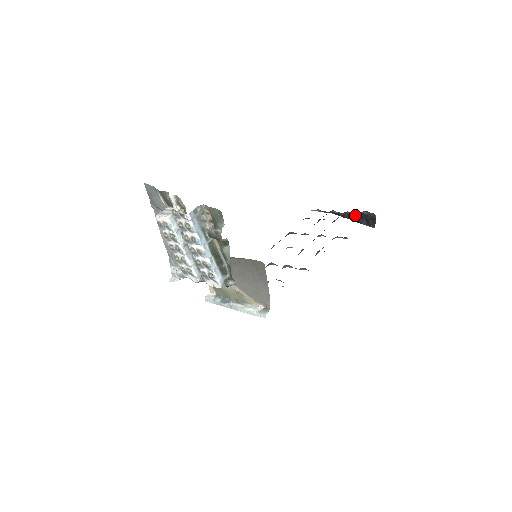
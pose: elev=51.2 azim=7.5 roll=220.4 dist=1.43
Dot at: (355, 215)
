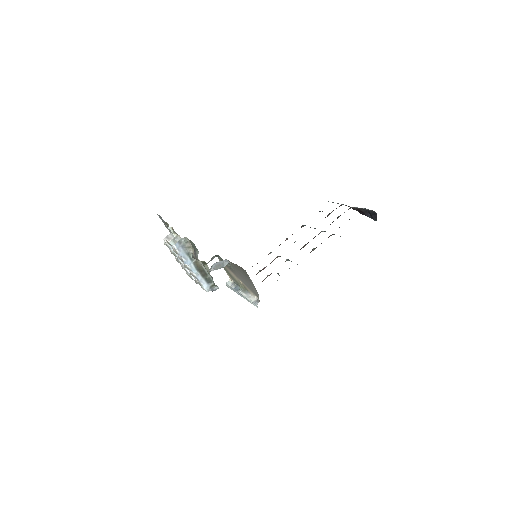
Dot at: (361, 209)
